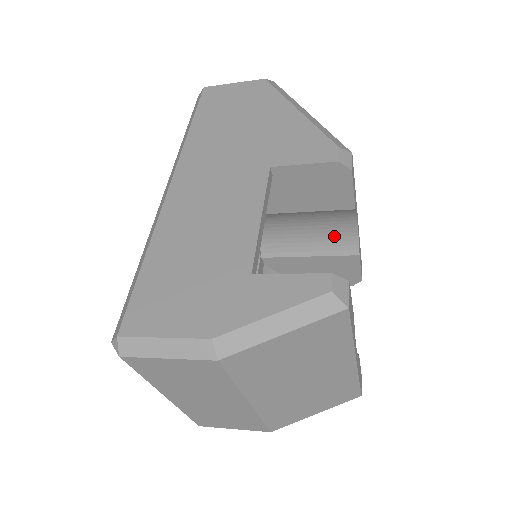
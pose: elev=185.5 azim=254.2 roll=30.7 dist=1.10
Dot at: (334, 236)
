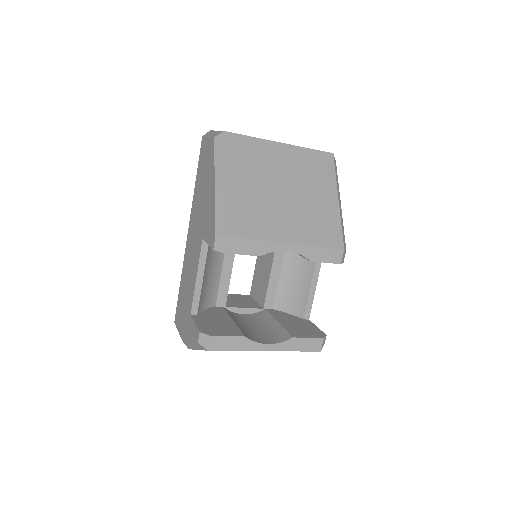
Dot at: occluded
